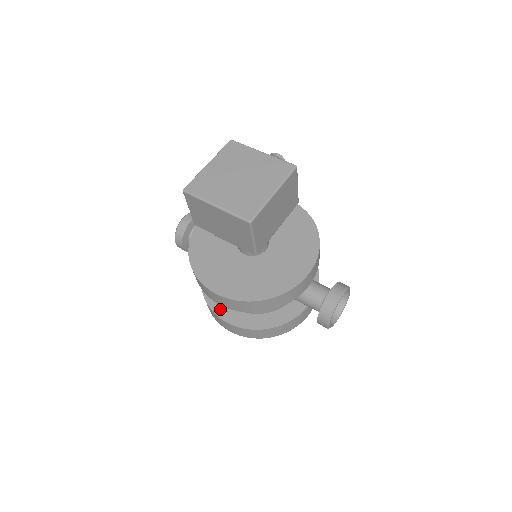
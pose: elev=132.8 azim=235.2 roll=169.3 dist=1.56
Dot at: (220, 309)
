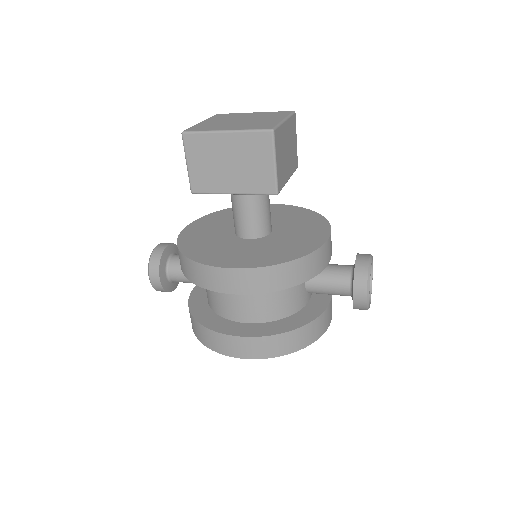
Dot at: (225, 327)
